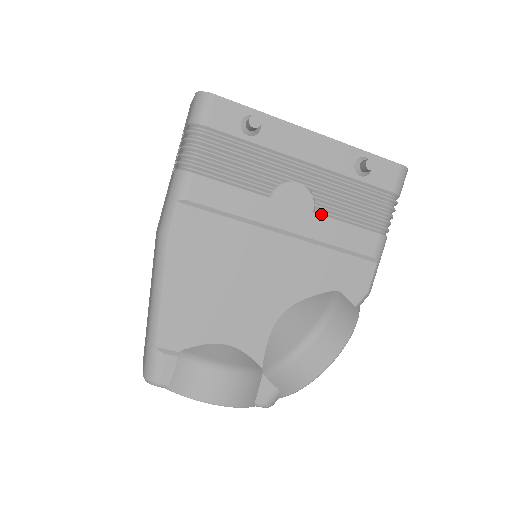
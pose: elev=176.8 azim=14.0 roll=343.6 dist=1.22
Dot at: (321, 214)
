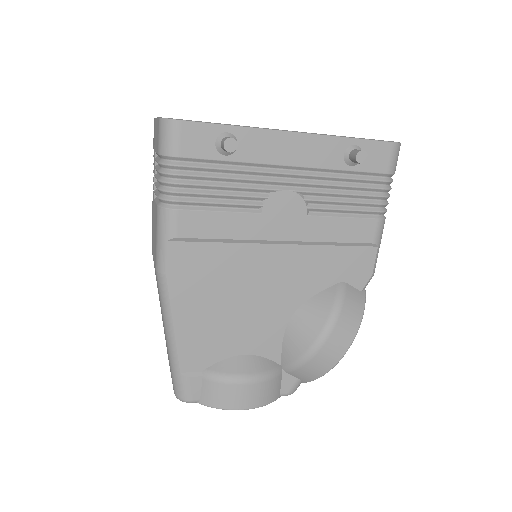
Dot at: (315, 215)
